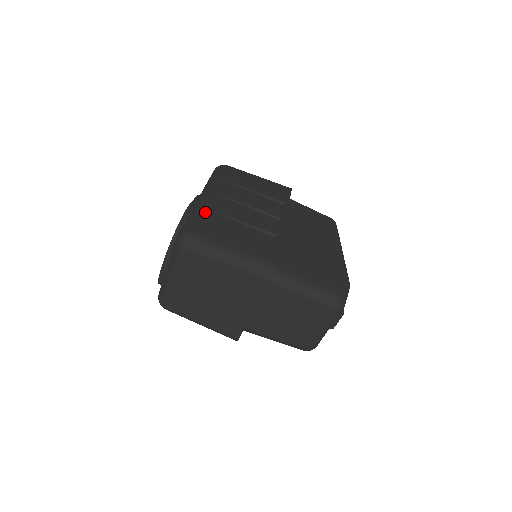
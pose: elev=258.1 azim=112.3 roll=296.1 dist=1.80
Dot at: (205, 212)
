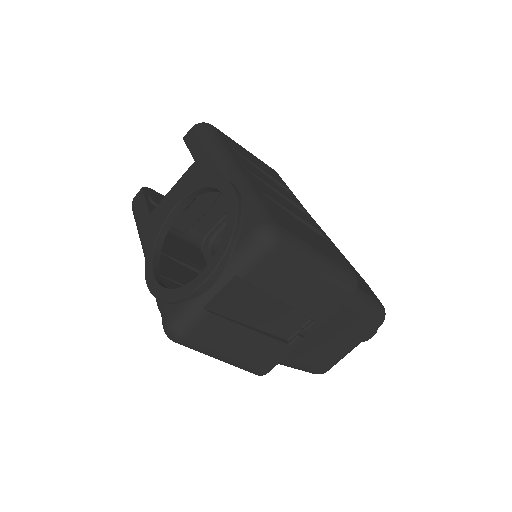
Dot at: (259, 193)
